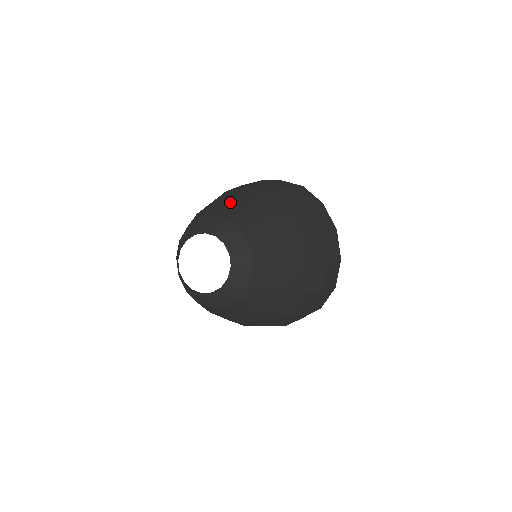
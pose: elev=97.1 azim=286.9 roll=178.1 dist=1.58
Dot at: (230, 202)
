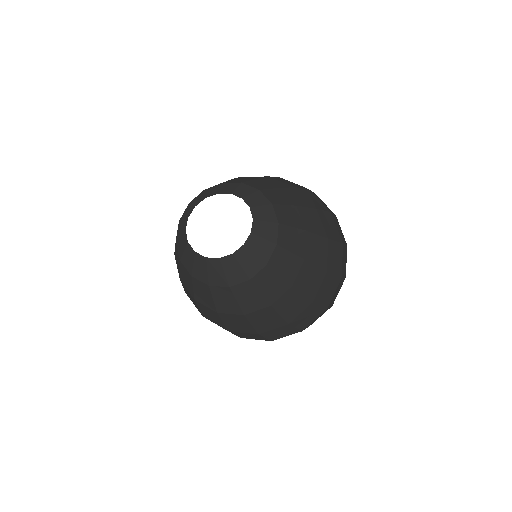
Dot at: occluded
